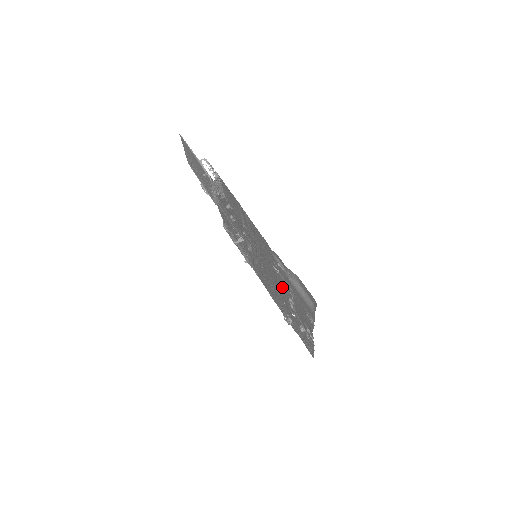
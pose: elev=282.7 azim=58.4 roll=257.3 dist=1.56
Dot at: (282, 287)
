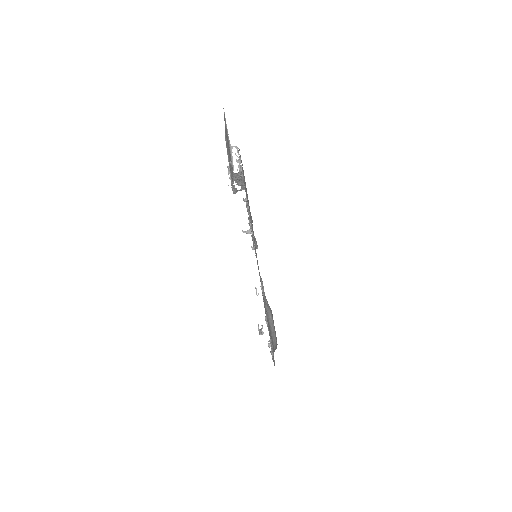
Dot at: occluded
